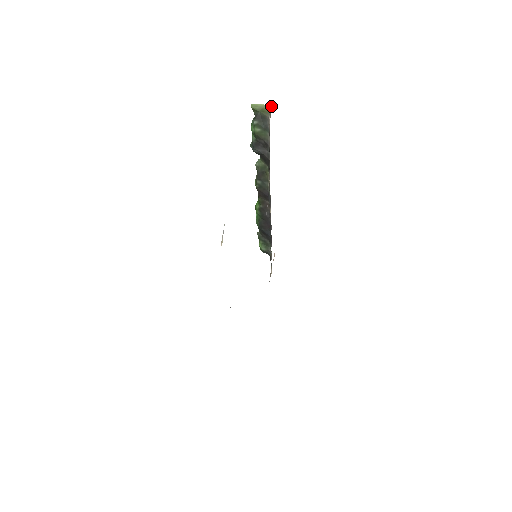
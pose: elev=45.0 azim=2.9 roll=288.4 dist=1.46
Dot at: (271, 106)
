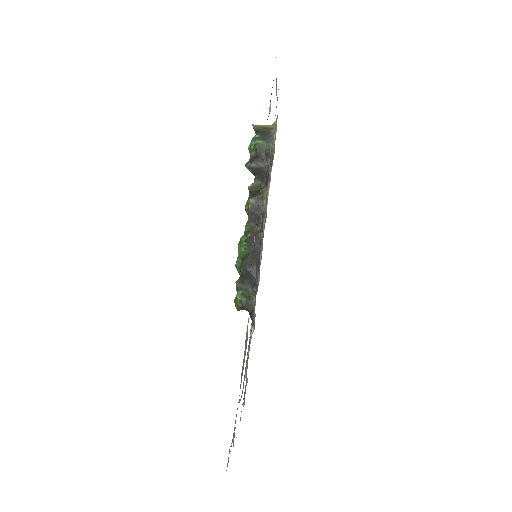
Dot at: (274, 123)
